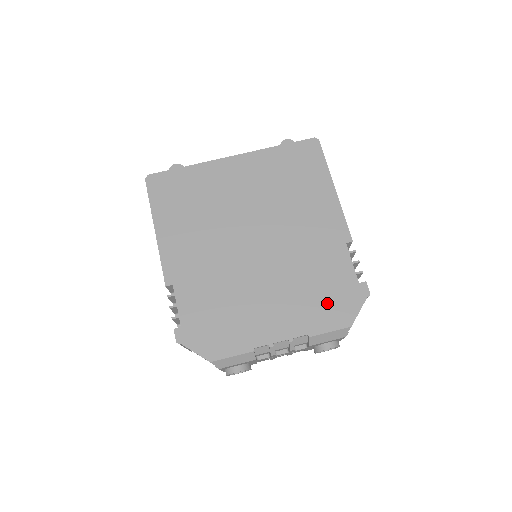
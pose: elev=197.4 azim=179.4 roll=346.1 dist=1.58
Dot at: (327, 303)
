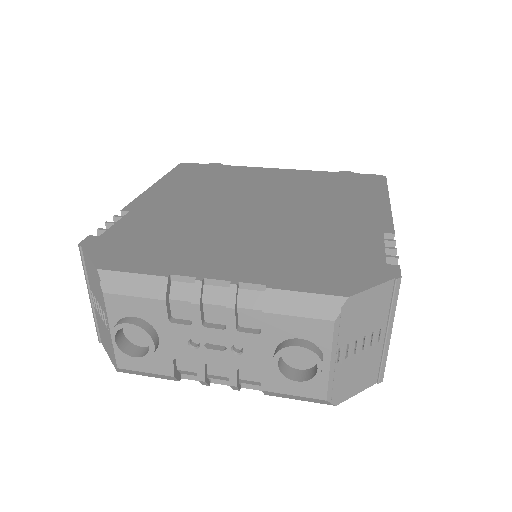
Dot at: (321, 267)
